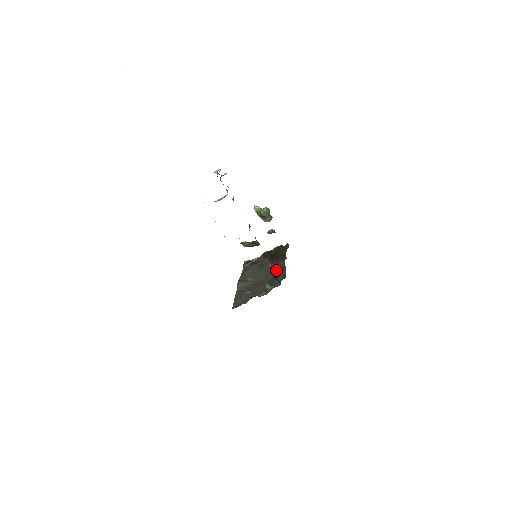
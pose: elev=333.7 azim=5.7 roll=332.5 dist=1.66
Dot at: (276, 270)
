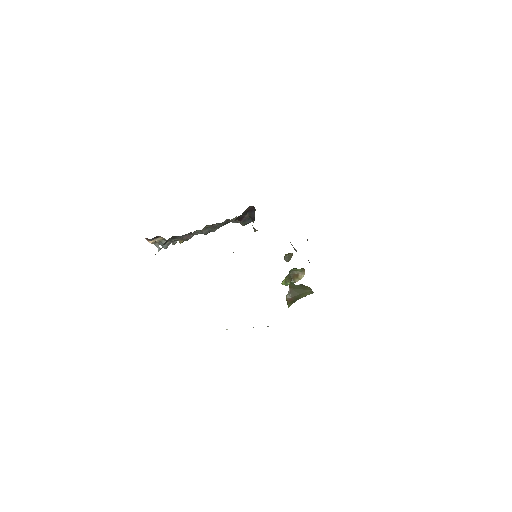
Dot at: occluded
